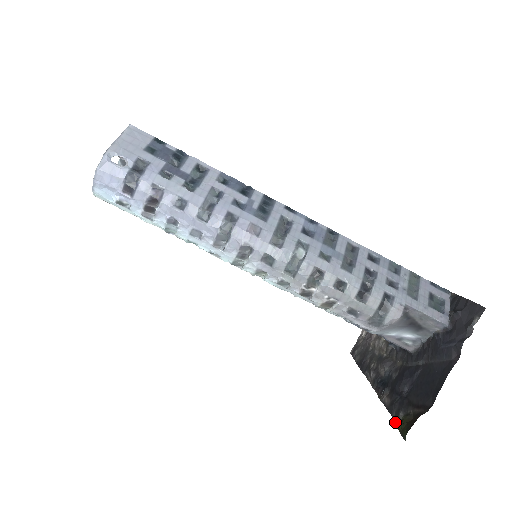
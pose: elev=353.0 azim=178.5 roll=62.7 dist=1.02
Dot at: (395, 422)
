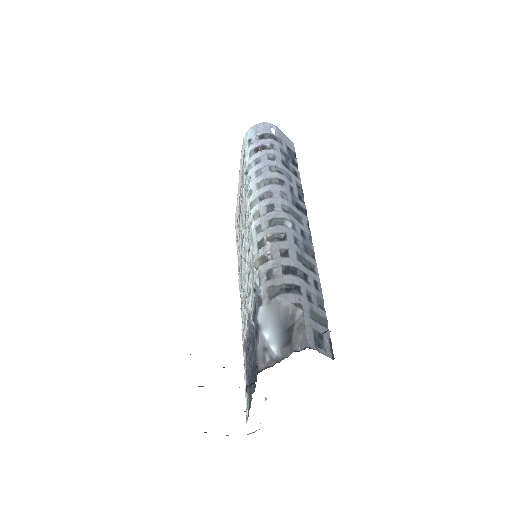
Dot at: occluded
